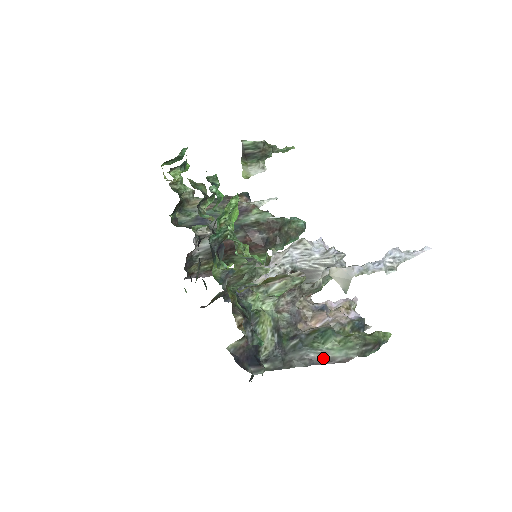
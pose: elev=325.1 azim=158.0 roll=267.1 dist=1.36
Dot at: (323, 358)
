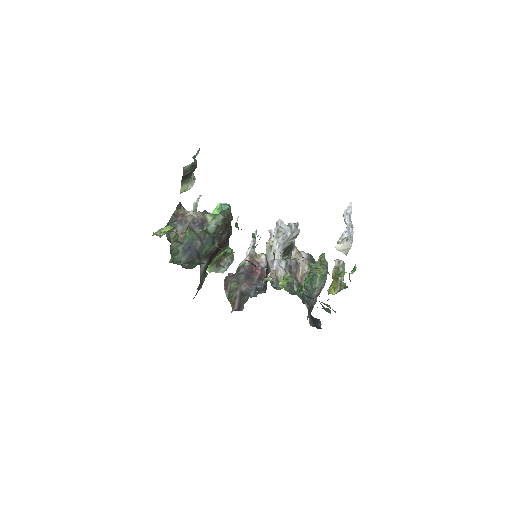
Dot at: (319, 291)
